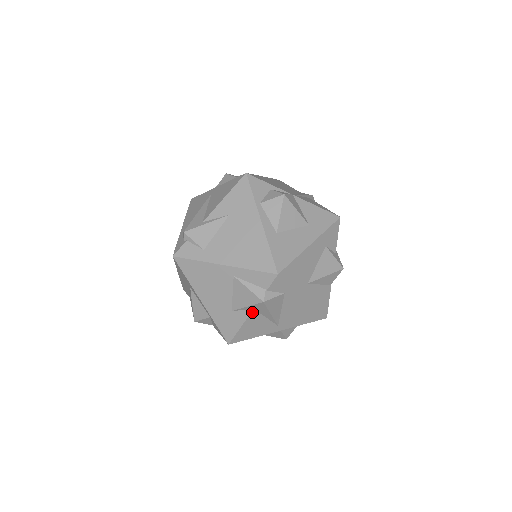
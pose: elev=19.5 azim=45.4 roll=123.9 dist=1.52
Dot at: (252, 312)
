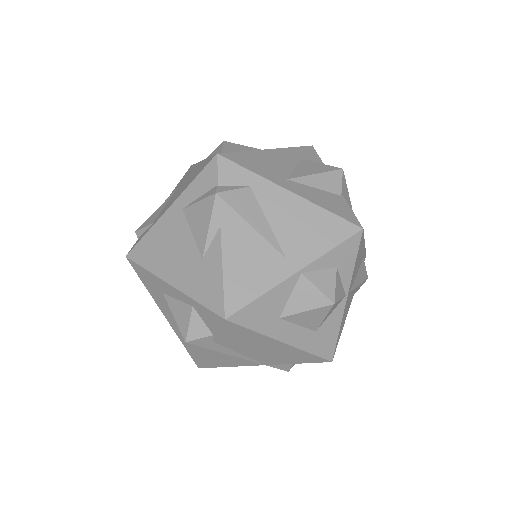
Dot at: (222, 234)
